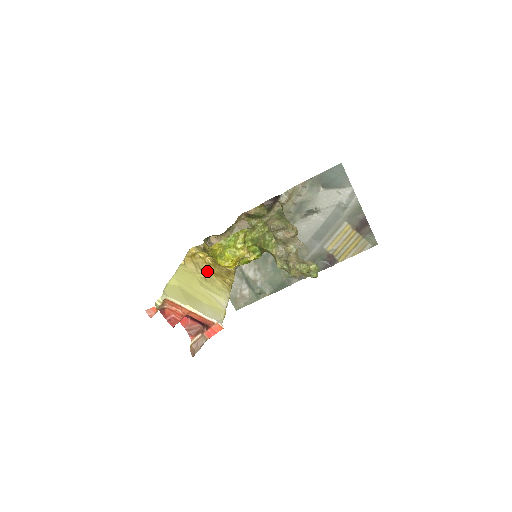
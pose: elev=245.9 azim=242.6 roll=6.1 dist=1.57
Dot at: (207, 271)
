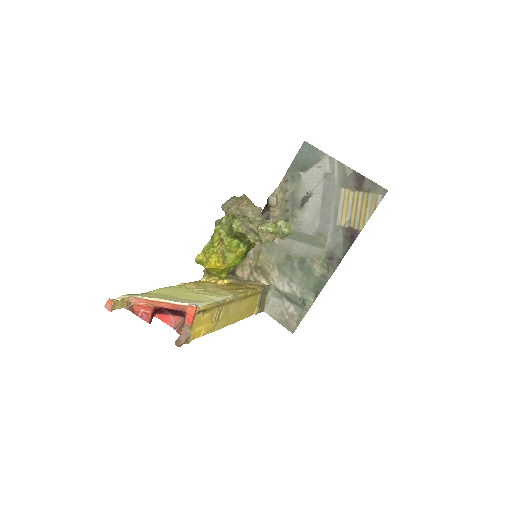
Dot at: (213, 288)
